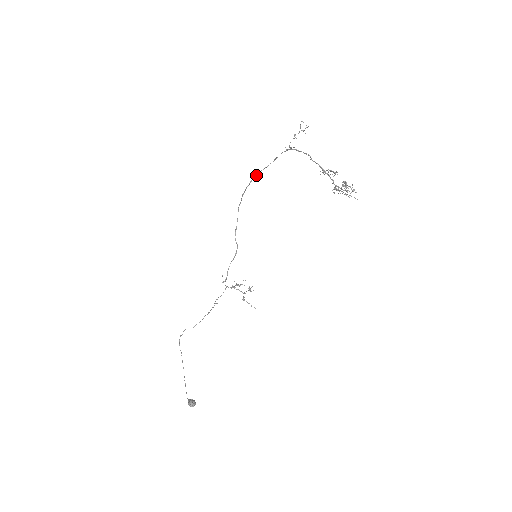
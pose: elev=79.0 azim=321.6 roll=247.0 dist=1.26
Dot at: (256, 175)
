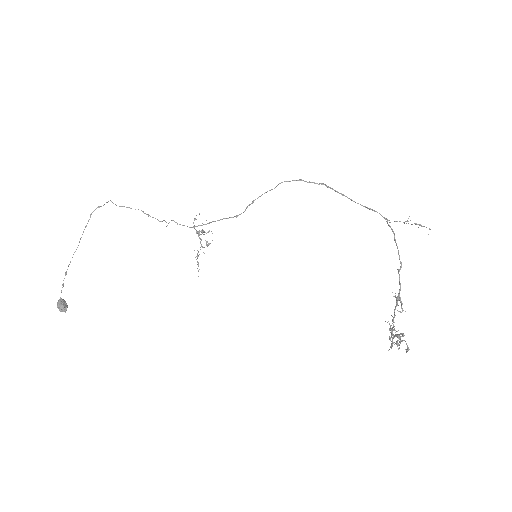
Dot at: occluded
